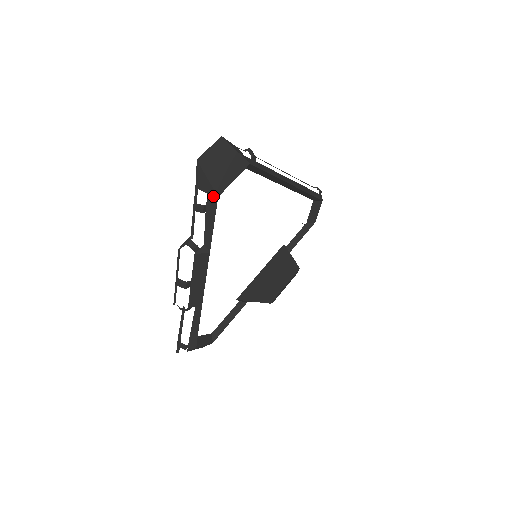
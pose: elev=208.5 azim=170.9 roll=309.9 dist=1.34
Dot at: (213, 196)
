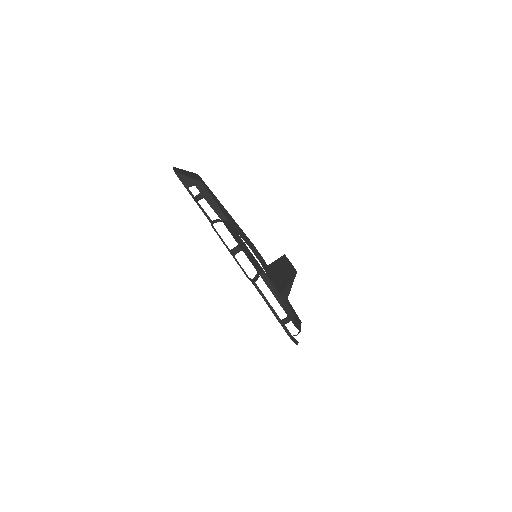
Dot at: (199, 184)
